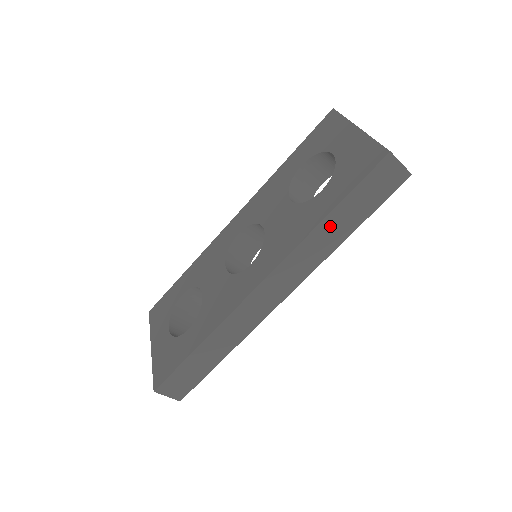
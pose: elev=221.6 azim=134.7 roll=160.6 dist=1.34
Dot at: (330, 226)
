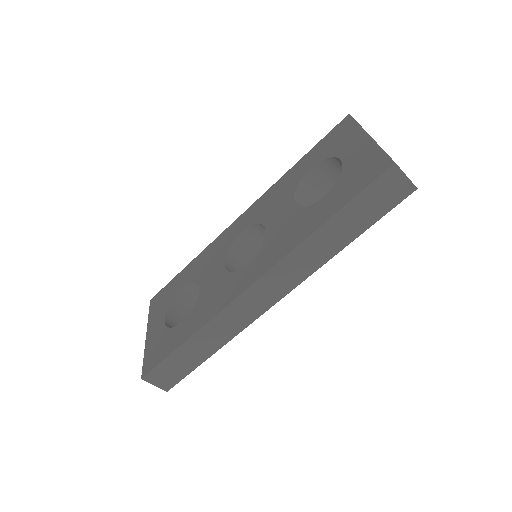
Dot at: (328, 233)
